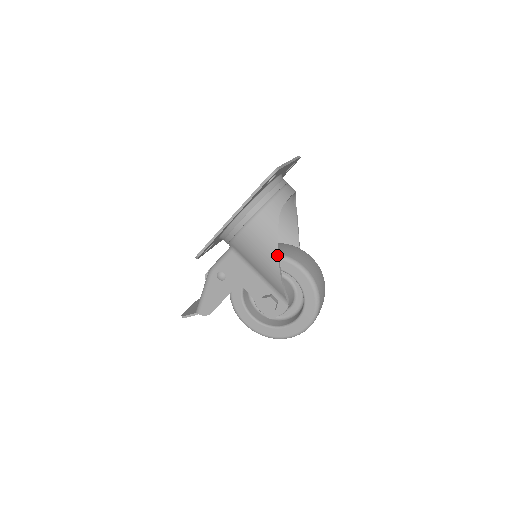
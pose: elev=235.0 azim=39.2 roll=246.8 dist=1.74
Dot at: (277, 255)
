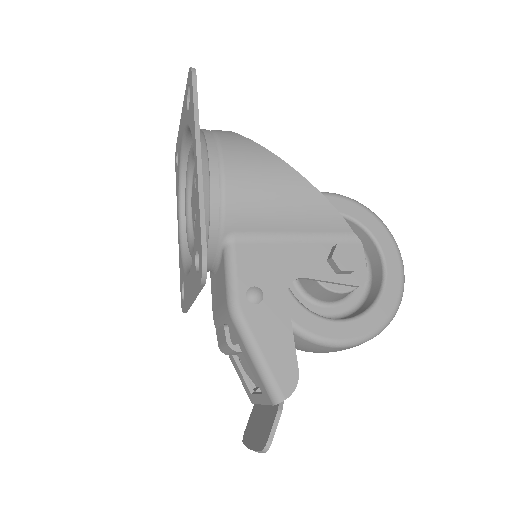
Dot at: (292, 169)
